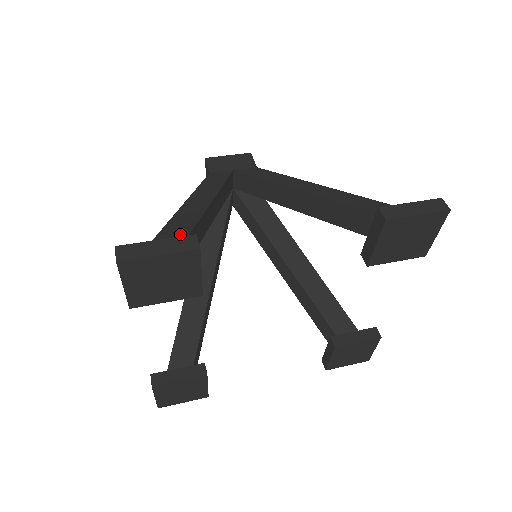
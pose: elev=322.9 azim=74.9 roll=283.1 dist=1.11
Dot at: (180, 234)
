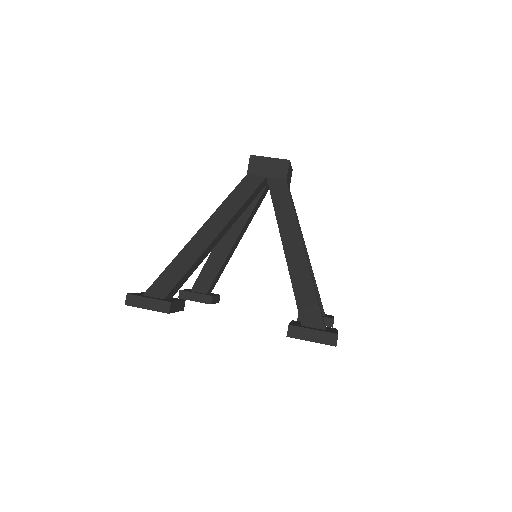
Dot at: (174, 278)
